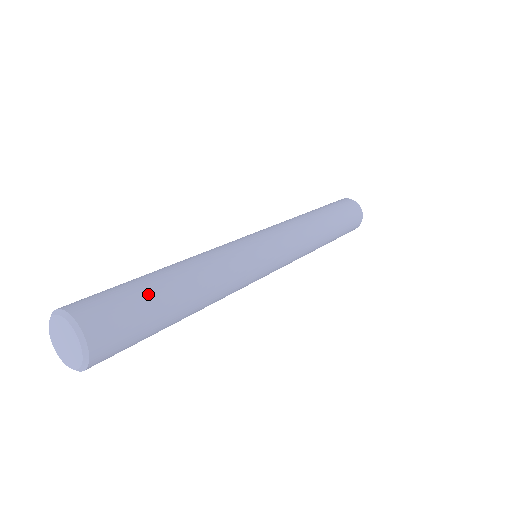
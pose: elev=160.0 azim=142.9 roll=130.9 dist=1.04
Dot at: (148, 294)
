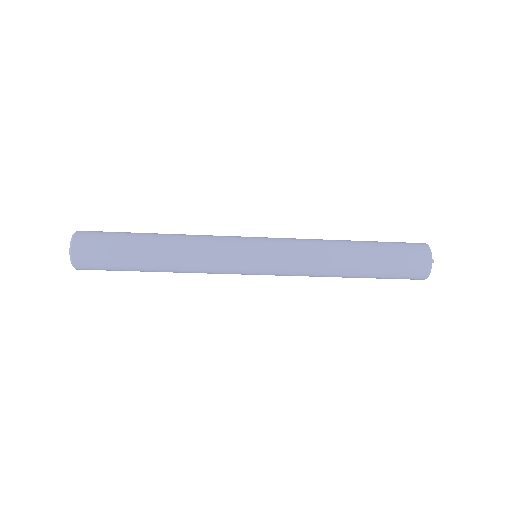
Dot at: (124, 246)
